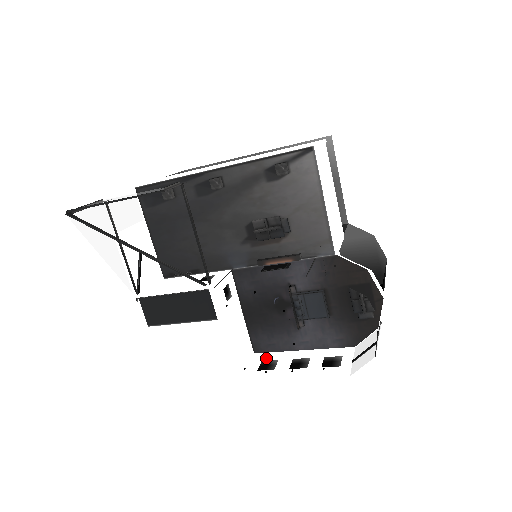
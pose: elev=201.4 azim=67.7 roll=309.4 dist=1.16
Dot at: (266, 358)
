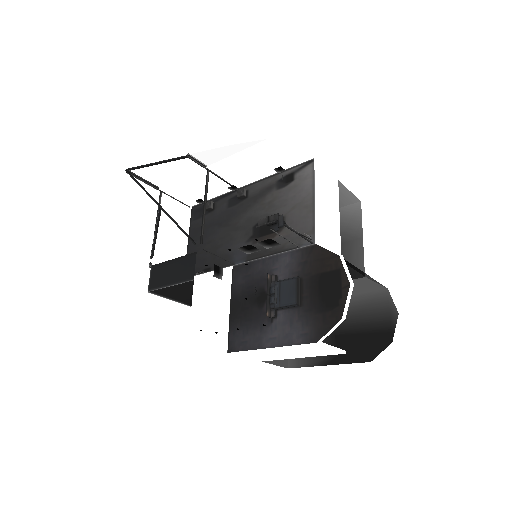
Dot at: occluded
